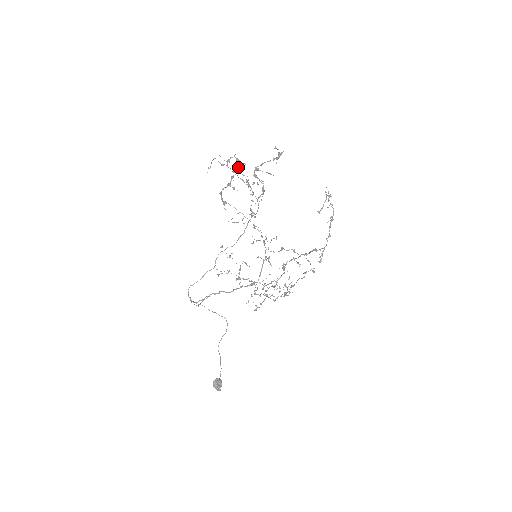
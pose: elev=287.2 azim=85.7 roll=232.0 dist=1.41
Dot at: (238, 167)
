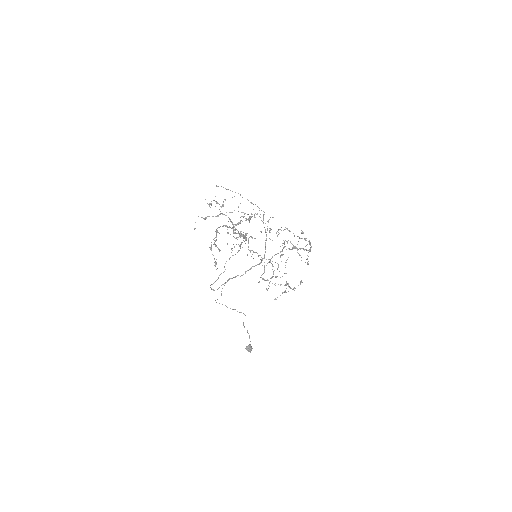
Dot at: occluded
